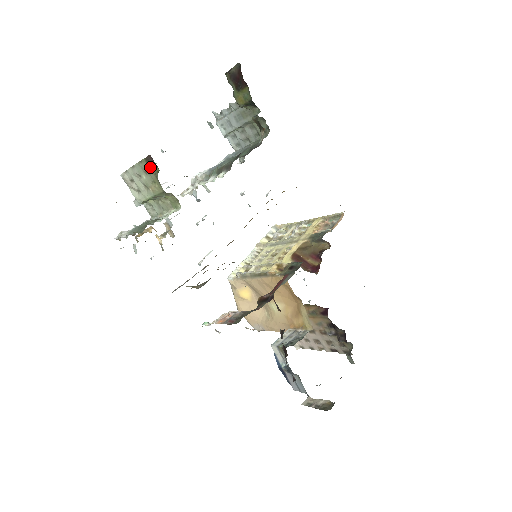
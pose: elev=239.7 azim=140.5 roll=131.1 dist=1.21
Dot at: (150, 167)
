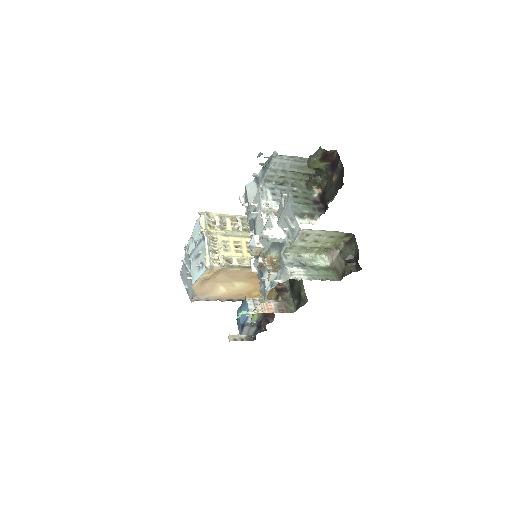
Dot at: (341, 237)
